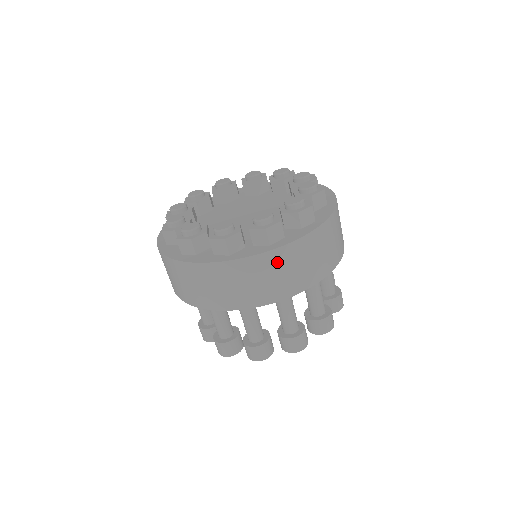
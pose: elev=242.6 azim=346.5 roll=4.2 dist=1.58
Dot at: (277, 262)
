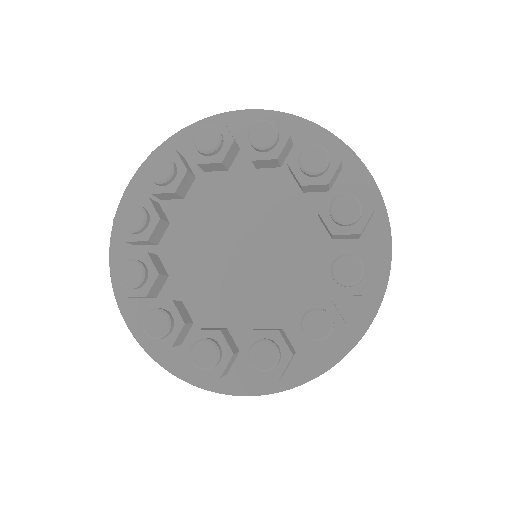
Dot at: occluded
